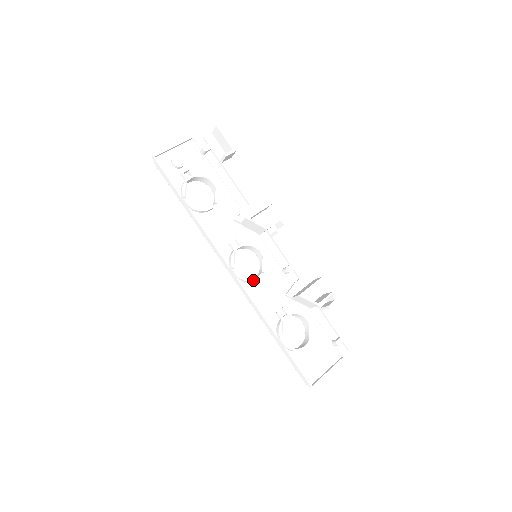
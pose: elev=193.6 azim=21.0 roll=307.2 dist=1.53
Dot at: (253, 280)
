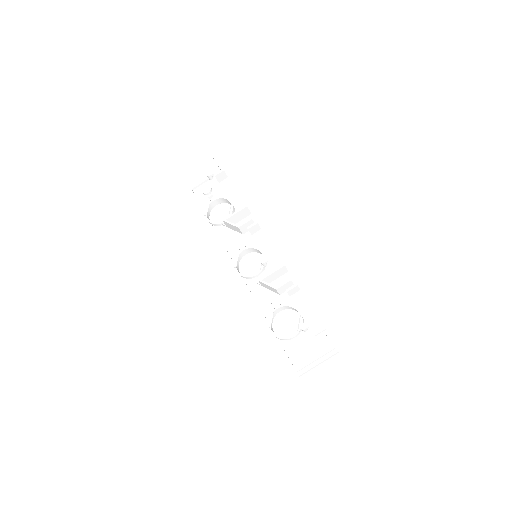
Dot at: (251, 276)
